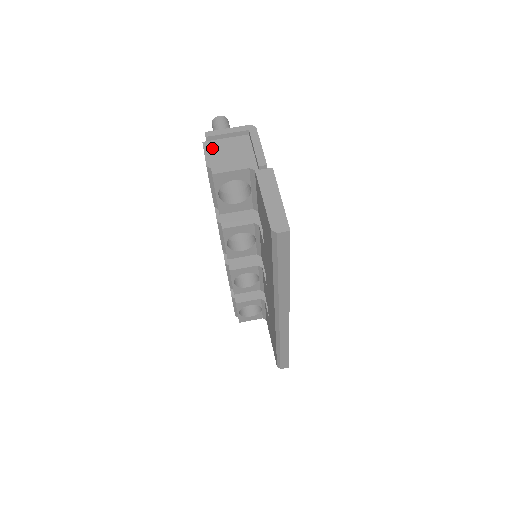
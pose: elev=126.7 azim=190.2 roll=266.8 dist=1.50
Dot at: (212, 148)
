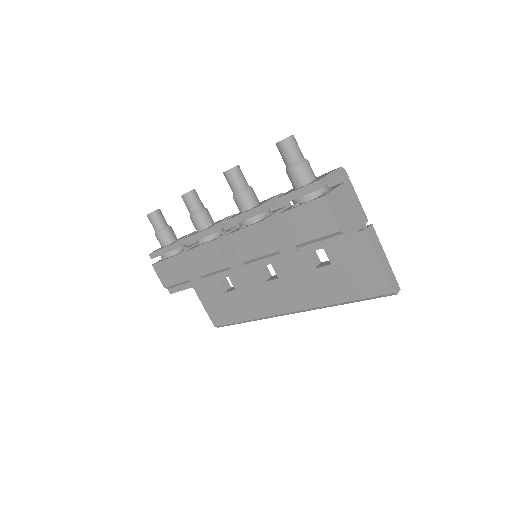
Dot at: (334, 205)
